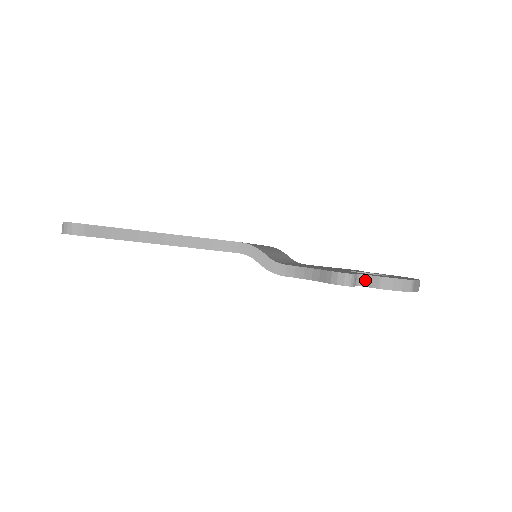
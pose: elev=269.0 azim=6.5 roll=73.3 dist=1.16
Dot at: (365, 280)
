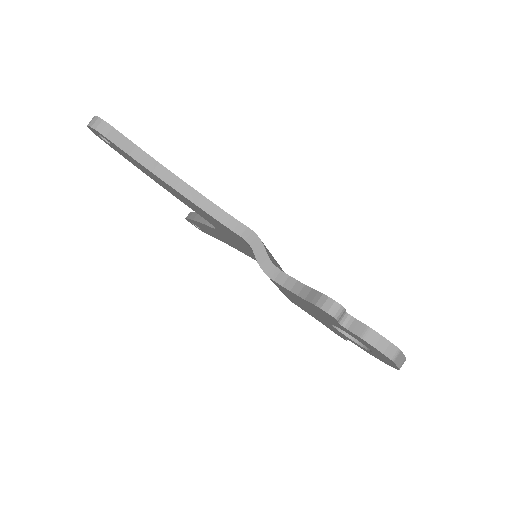
Dot at: (351, 323)
